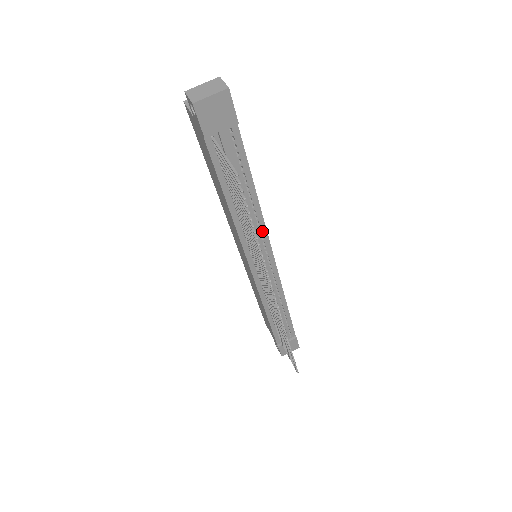
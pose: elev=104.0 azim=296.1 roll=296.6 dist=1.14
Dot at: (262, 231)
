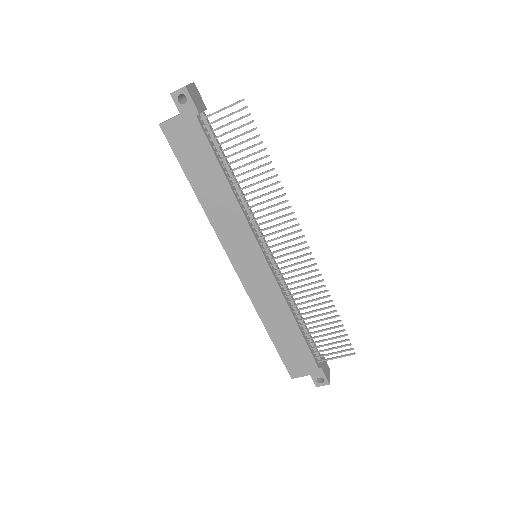
Dot at: occluded
